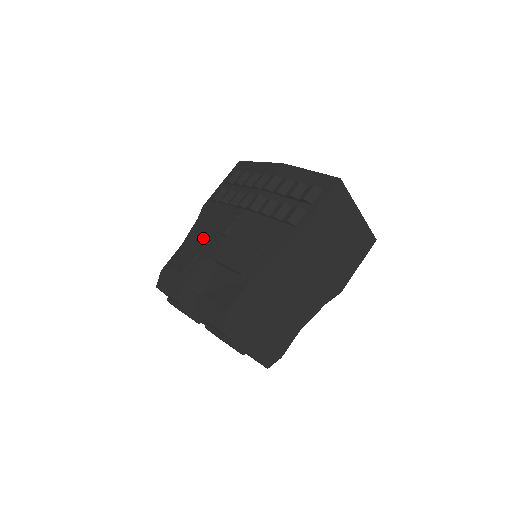
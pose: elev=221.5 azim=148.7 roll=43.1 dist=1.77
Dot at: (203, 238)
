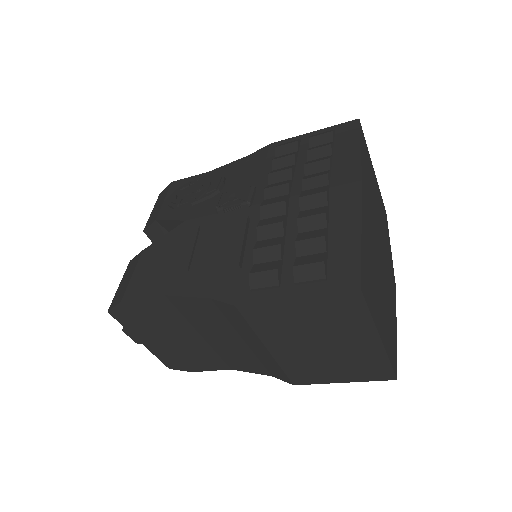
Dot at: (211, 189)
